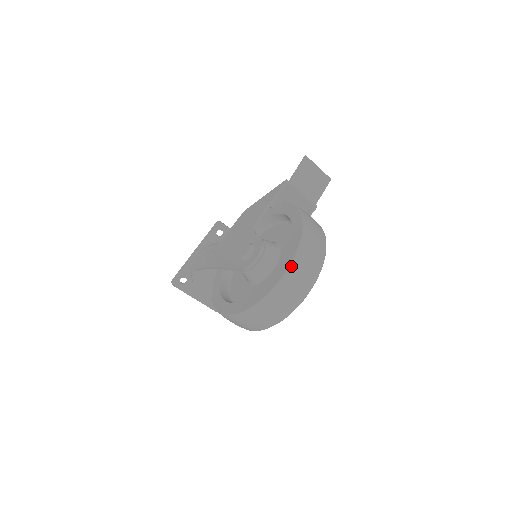
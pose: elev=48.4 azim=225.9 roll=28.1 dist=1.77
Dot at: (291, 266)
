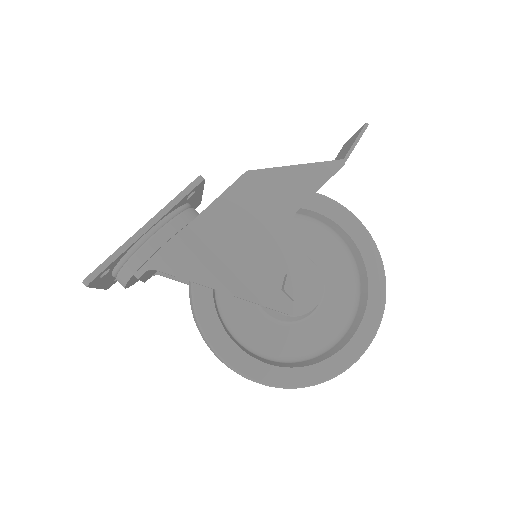
Dot at: (375, 335)
